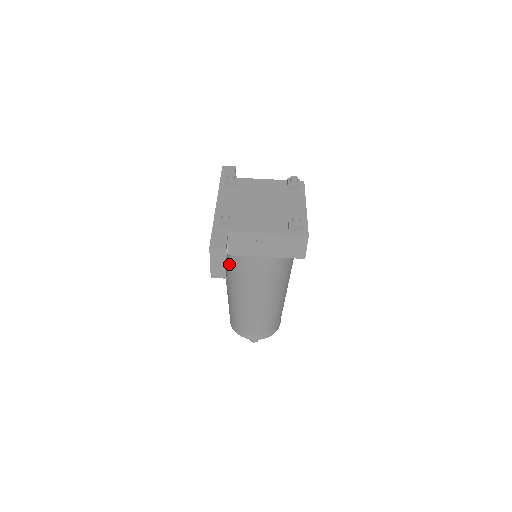
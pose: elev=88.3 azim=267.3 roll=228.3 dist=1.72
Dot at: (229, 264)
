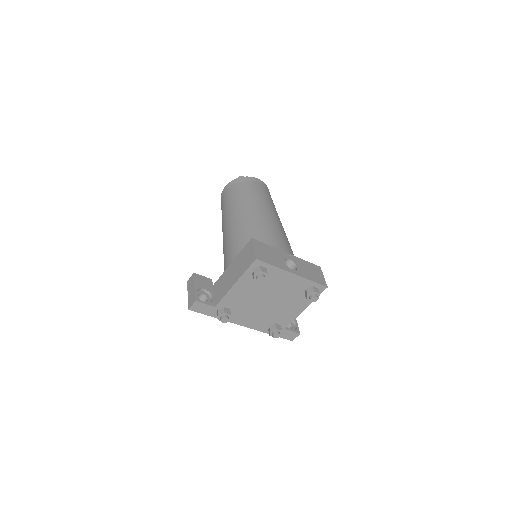
Dot at: occluded
